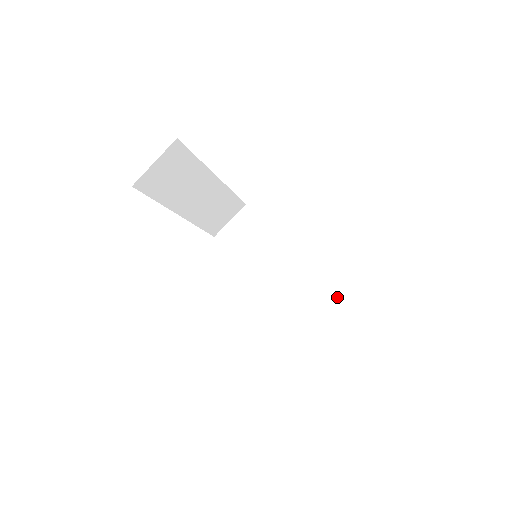
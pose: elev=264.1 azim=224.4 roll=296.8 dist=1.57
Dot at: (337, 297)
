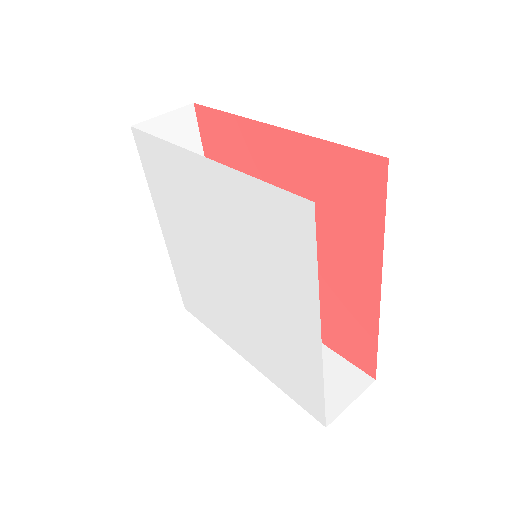
Dot at: (350, 365)
